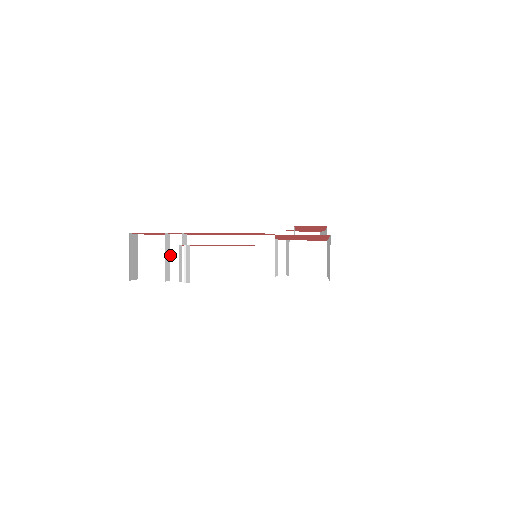
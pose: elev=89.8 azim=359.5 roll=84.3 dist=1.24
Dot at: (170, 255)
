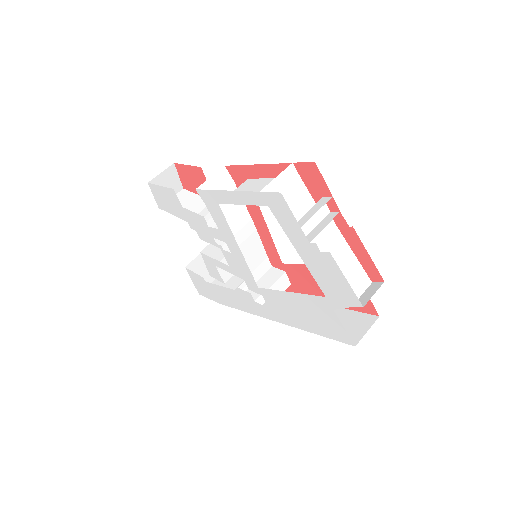
Dot at: (309, 211)
